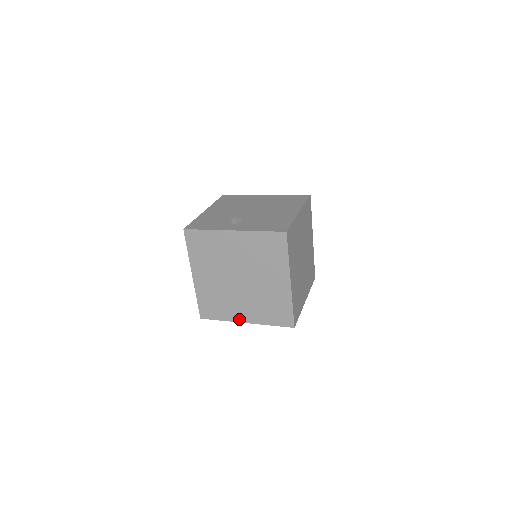
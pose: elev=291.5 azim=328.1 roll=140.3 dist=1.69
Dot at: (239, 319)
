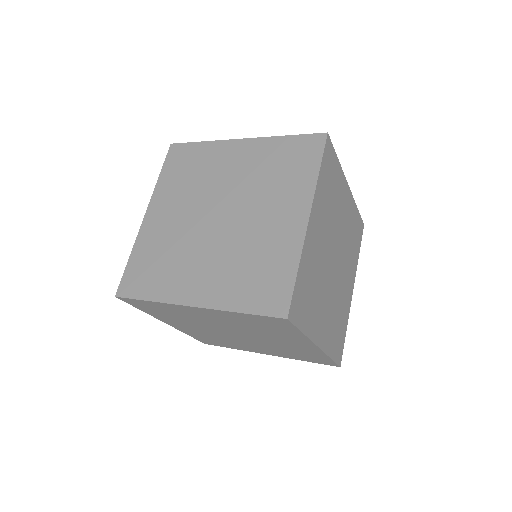
Dot at: (183, 297)
